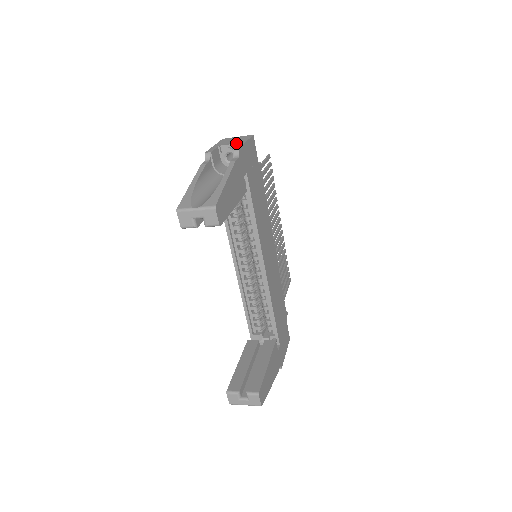
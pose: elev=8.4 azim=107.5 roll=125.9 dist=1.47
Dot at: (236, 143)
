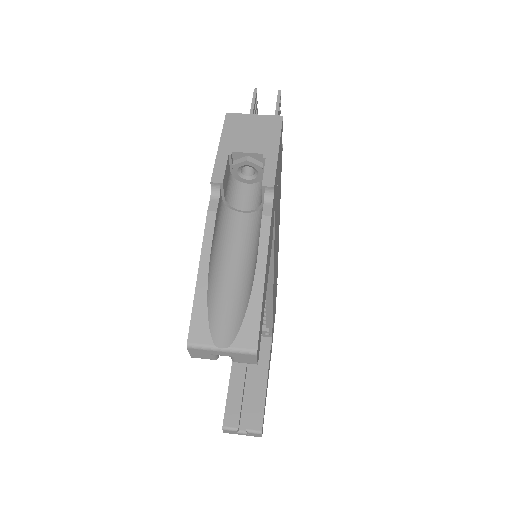
Dot at: (261, 153)
